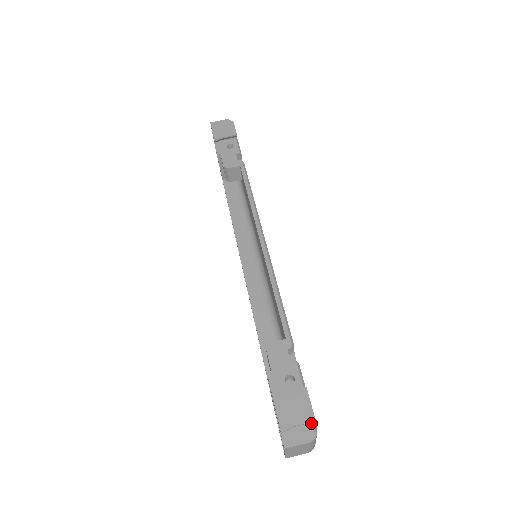
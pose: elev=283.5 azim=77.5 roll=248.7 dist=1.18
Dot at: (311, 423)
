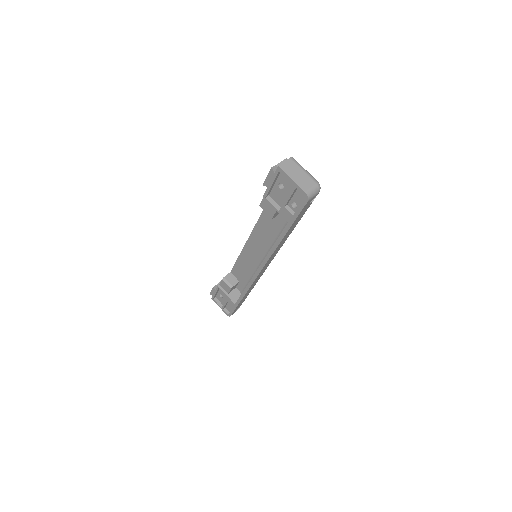
Dot at: occluded
